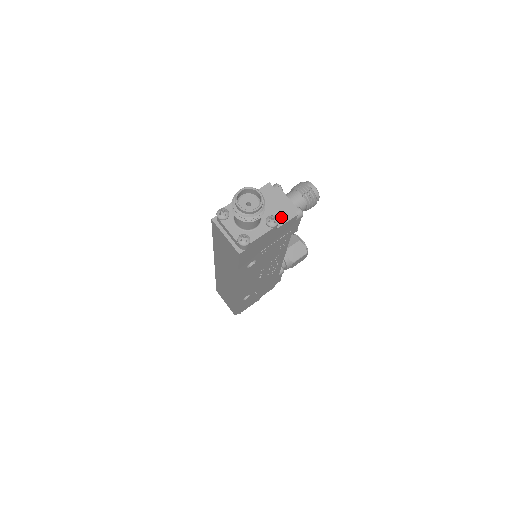
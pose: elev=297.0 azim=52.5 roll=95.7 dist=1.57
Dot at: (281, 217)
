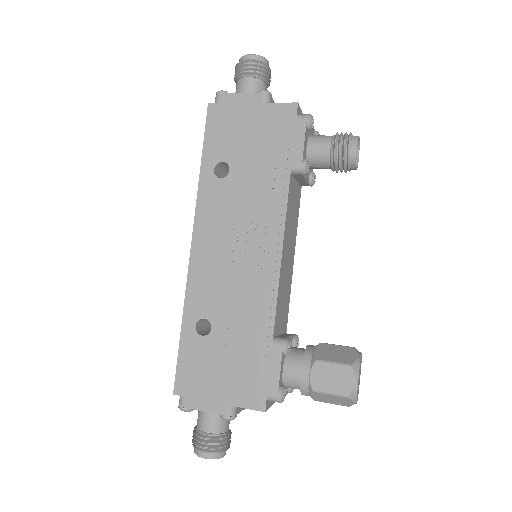
Dot at: occluded
